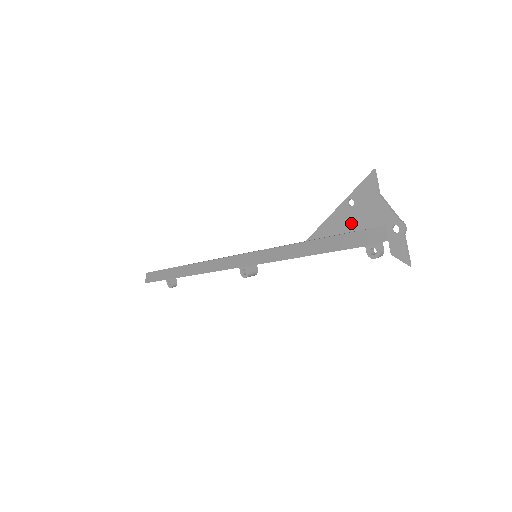
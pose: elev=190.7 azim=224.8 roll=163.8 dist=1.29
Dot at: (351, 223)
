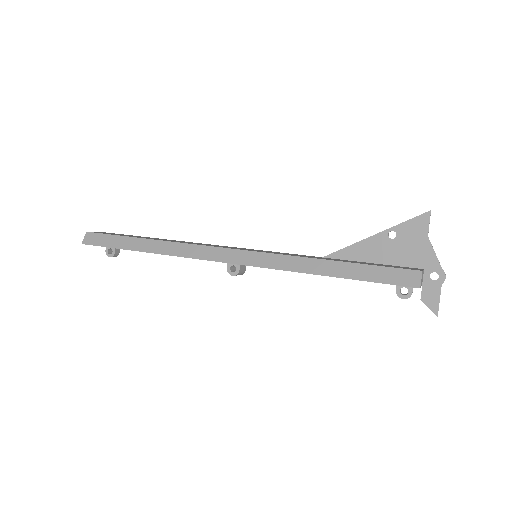
Dot at: (385, 255)
